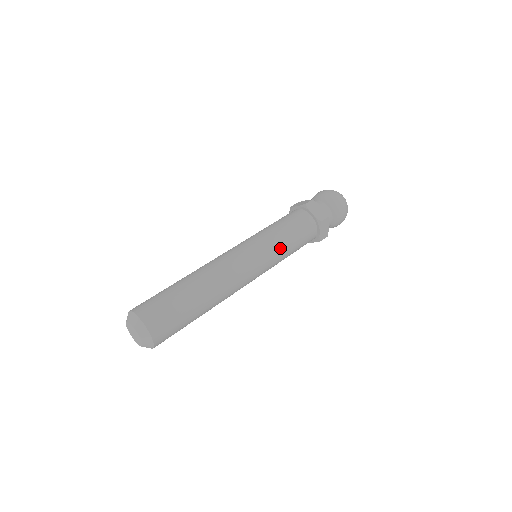
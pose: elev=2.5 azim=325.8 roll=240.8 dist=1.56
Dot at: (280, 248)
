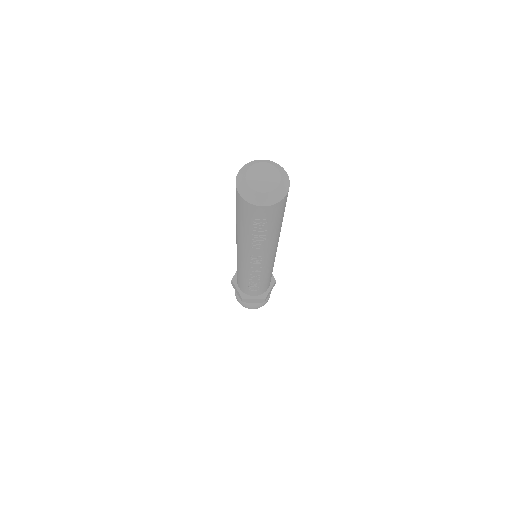
Dot at: occluded
